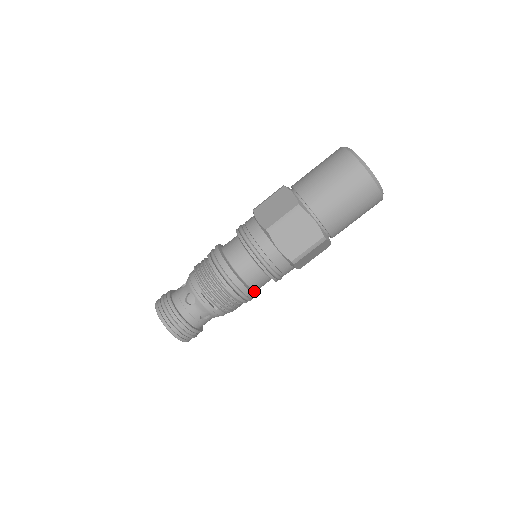
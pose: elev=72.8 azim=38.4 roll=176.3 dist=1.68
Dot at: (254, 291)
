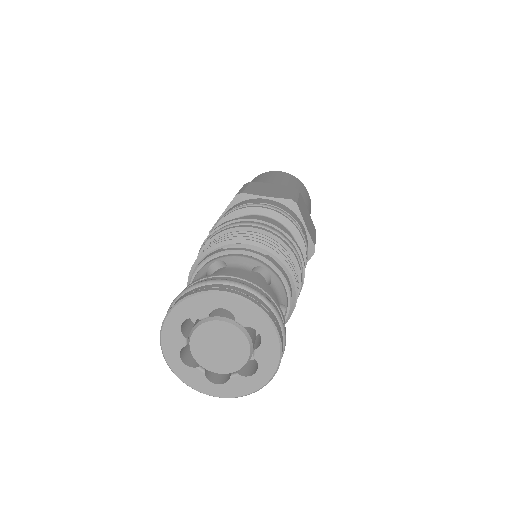
Dot at: occluded
